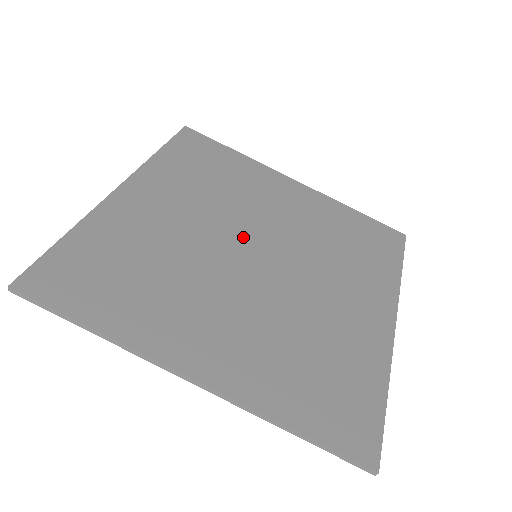
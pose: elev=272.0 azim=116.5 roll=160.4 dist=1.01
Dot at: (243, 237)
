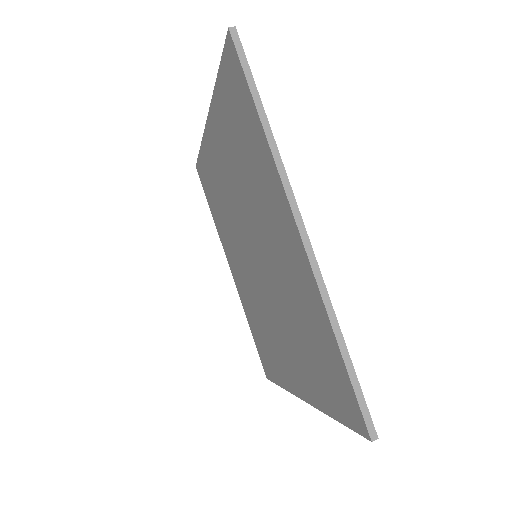
Dot at: occluded
